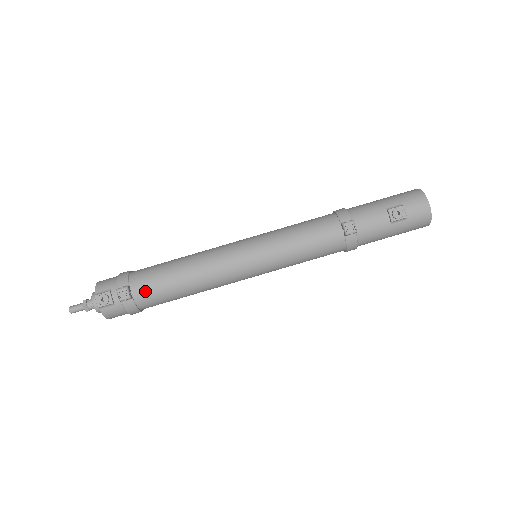
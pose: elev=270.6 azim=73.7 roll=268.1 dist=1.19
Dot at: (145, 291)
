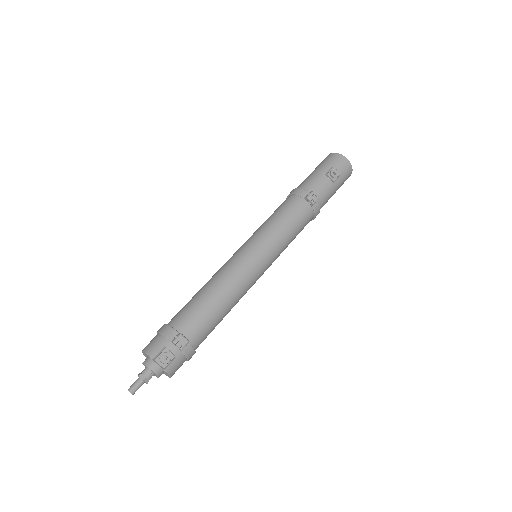
Dot at: (195, 330)
